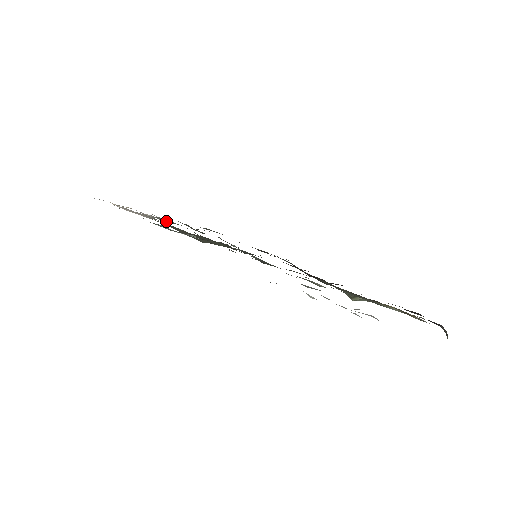
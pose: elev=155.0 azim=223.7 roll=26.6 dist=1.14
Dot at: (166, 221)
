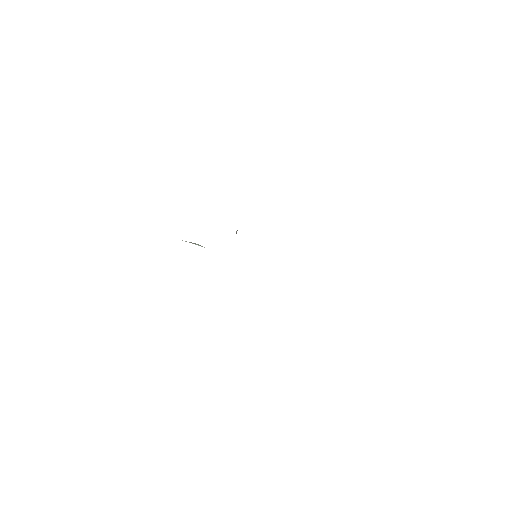
Dot at: occluded
